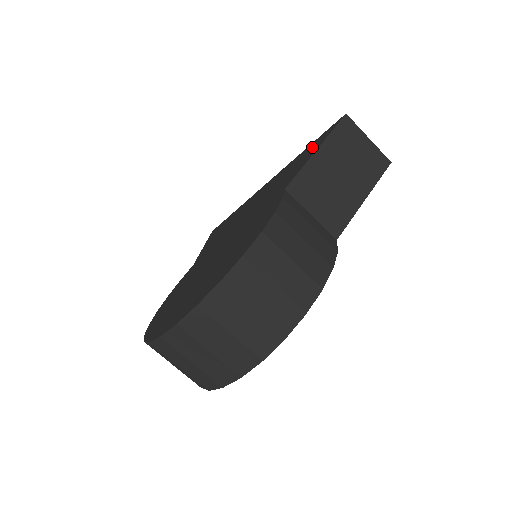
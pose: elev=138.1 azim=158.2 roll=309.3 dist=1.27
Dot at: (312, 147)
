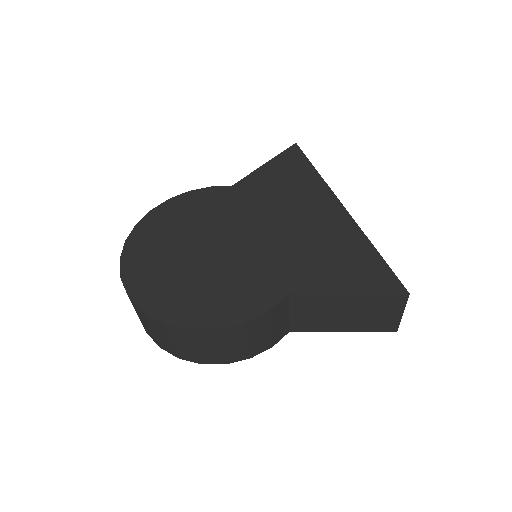
Dot at: (365, 270)
